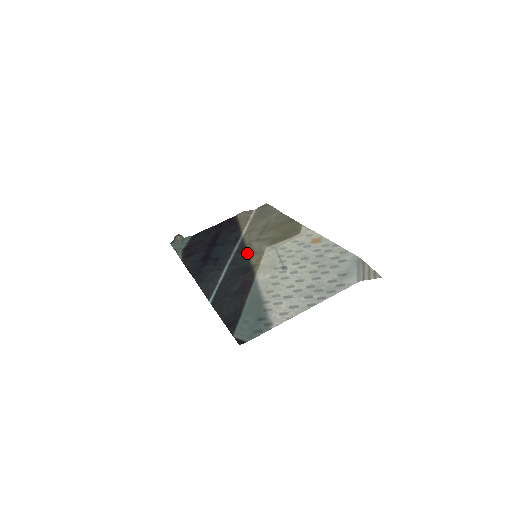
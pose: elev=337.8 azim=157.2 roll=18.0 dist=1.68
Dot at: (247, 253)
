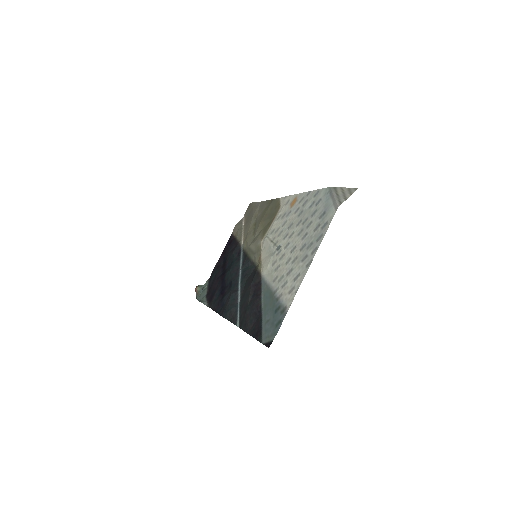
Dot at: (250, 259)
